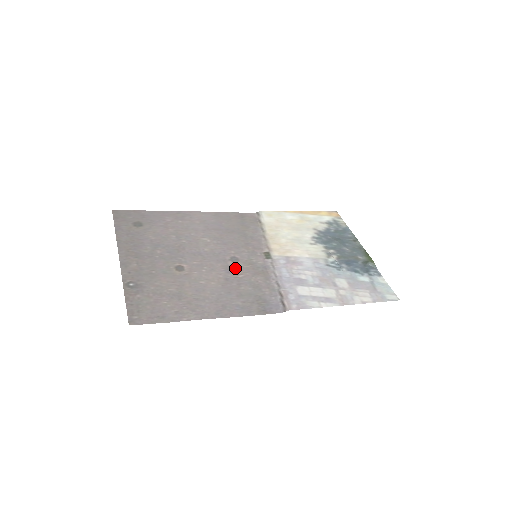
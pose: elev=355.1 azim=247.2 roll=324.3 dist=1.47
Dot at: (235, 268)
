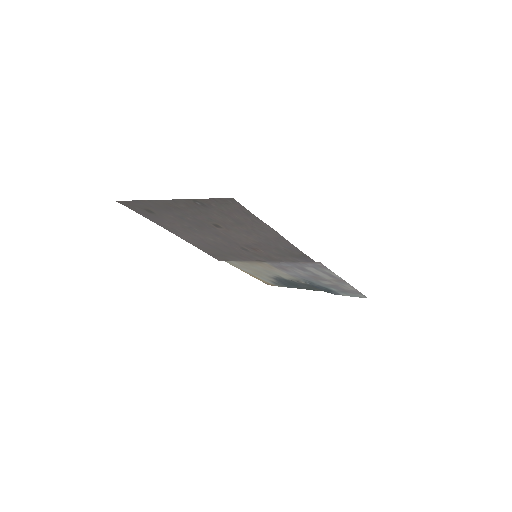
Dot at: (252, 249)
